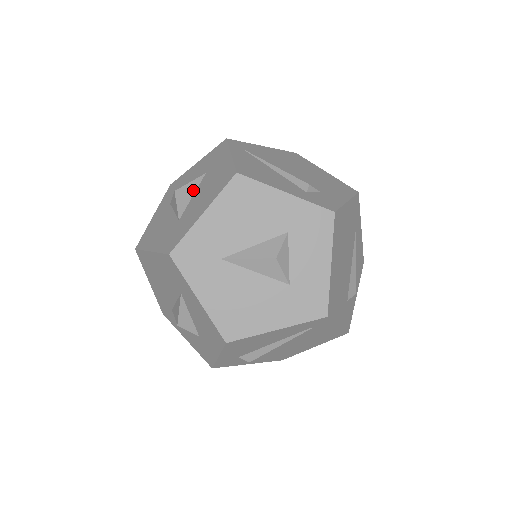
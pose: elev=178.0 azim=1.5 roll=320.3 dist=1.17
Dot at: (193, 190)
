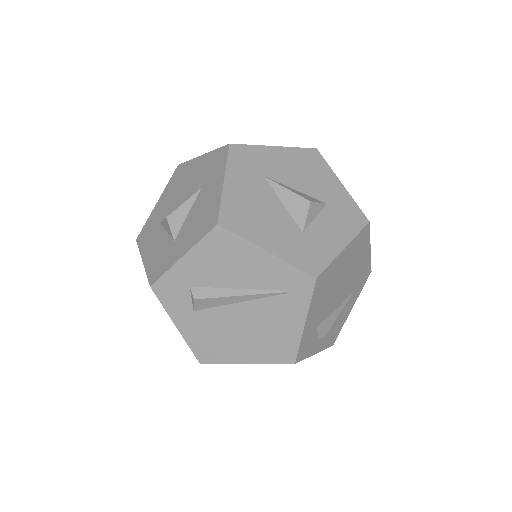
Dot at: occluded
